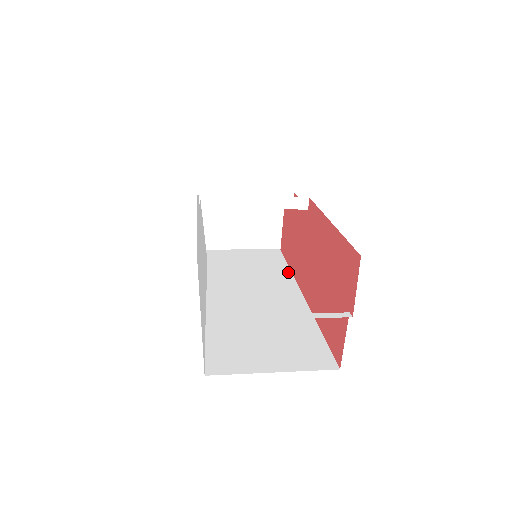
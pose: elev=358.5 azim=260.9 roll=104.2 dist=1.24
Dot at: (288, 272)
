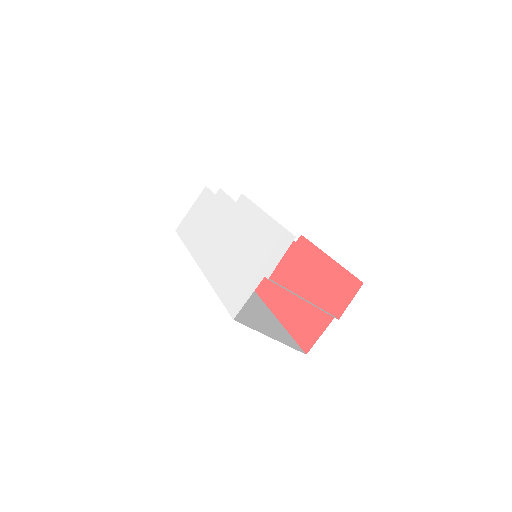
Dot at: occluded
